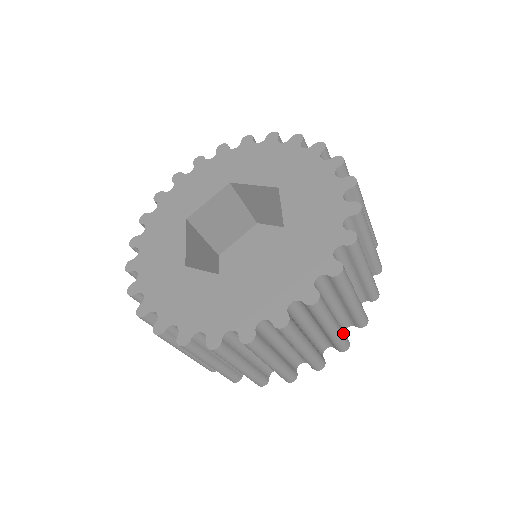
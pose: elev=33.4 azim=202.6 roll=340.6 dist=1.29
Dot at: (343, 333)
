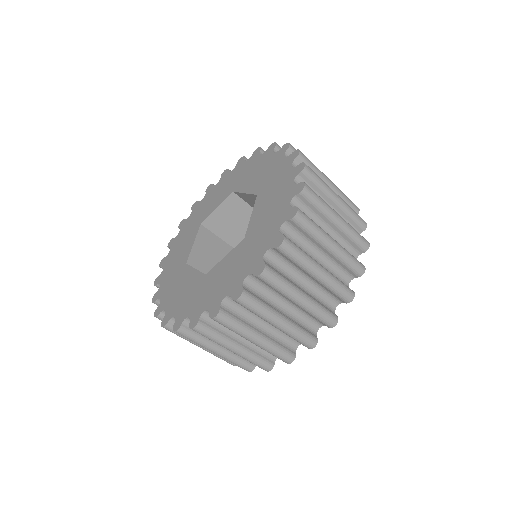
Dot at: (300, 330)
